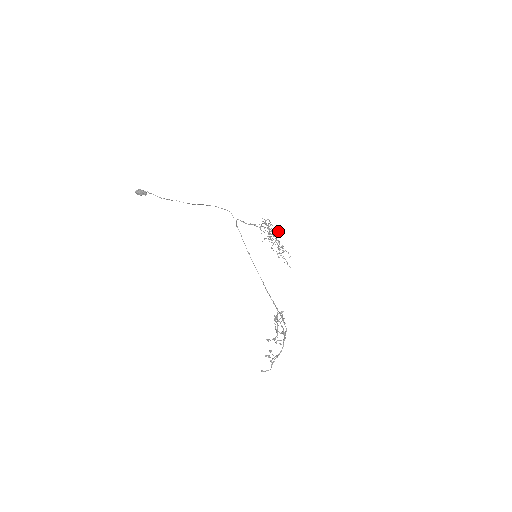
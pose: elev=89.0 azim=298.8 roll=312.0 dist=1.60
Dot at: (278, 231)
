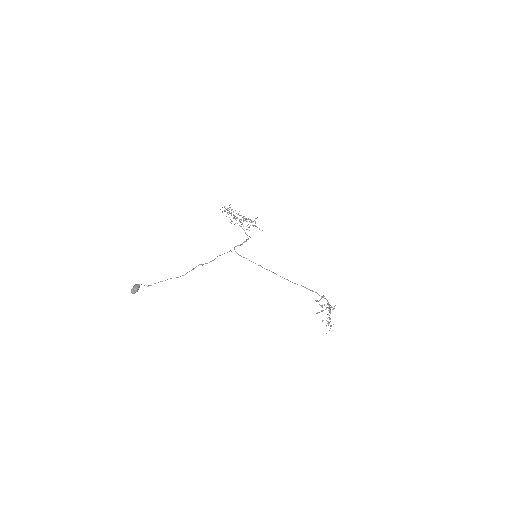
Dot at: occluded
